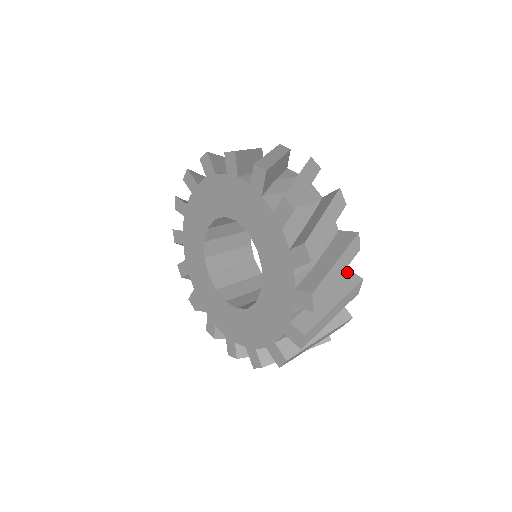
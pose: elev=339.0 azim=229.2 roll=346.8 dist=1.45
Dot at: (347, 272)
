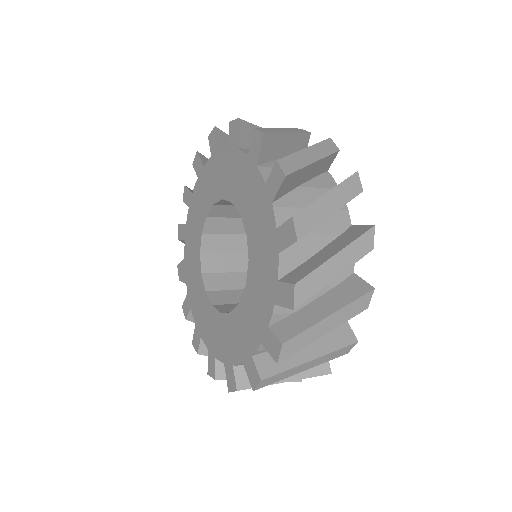
Dot at: (356, 279)
